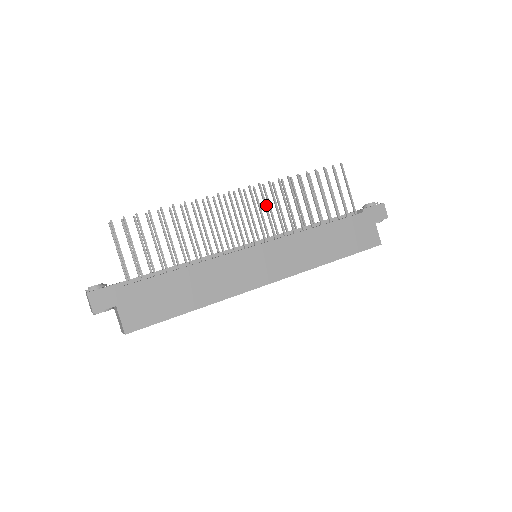
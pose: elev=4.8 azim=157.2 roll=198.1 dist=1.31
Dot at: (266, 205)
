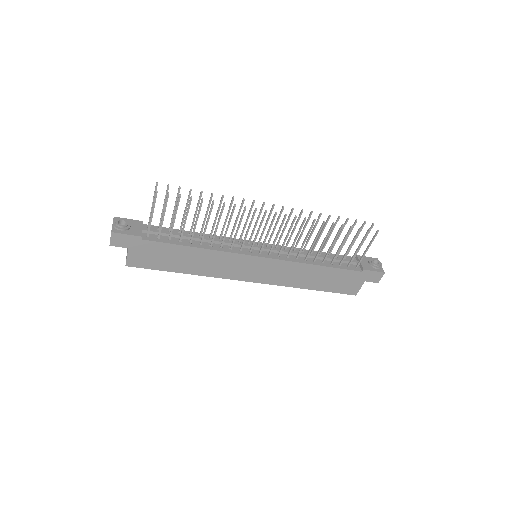
Dot at: occluded
